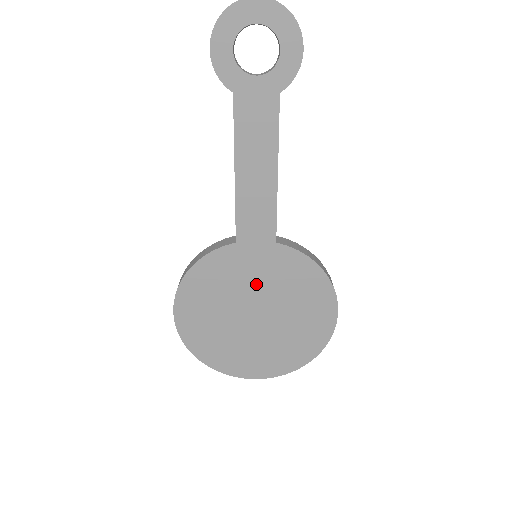
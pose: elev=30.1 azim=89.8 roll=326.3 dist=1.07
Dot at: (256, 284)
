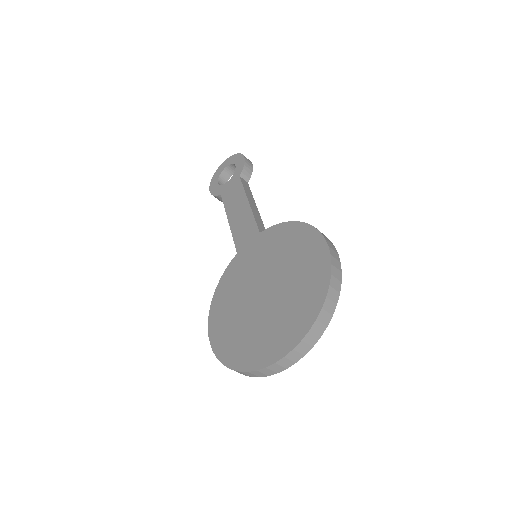
Dot at: (256, 268)
